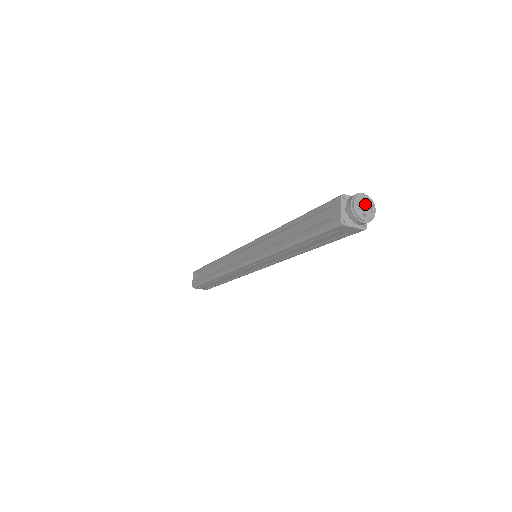
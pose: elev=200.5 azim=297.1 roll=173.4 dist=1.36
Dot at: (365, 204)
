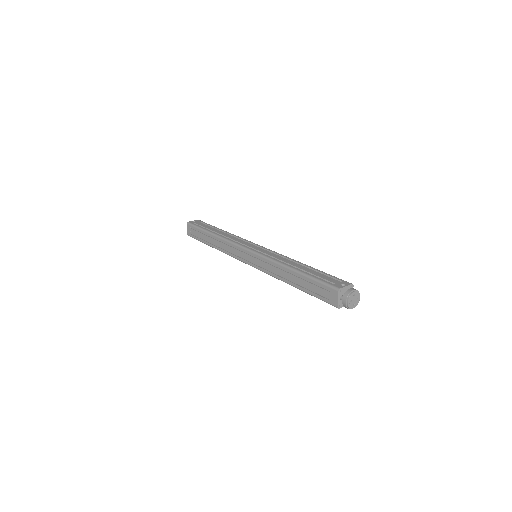
Dot at: (354, 298)
